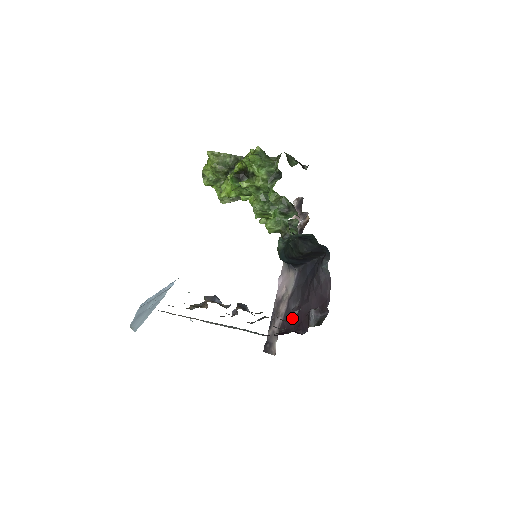
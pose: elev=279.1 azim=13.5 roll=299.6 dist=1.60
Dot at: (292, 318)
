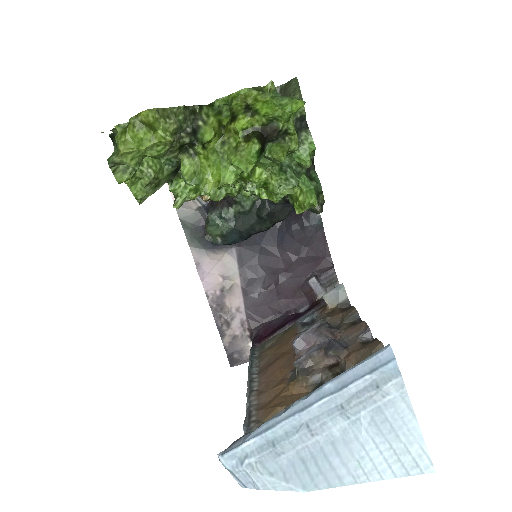
Dot at: (345, 300)
